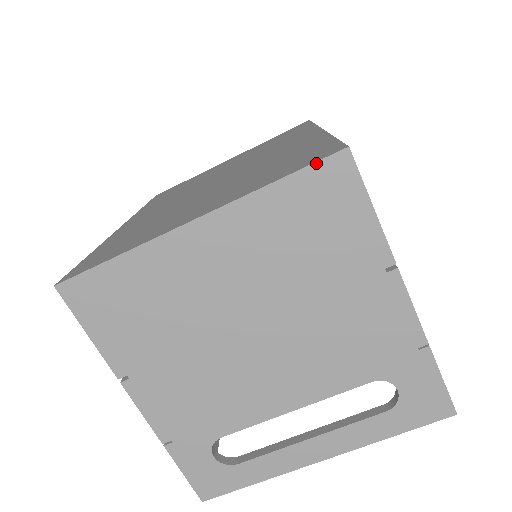
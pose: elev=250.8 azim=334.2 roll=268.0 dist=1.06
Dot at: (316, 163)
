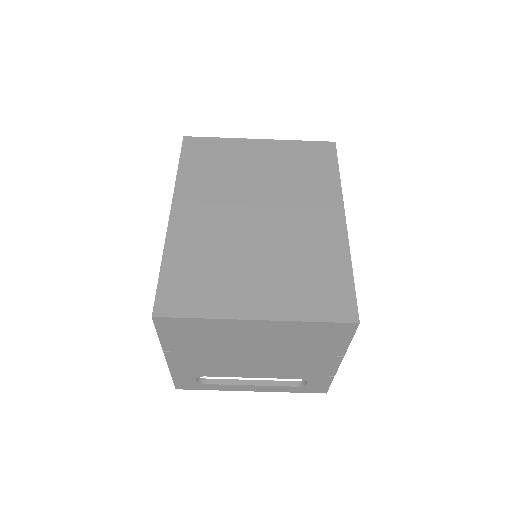
Dot at: (339, 323)
